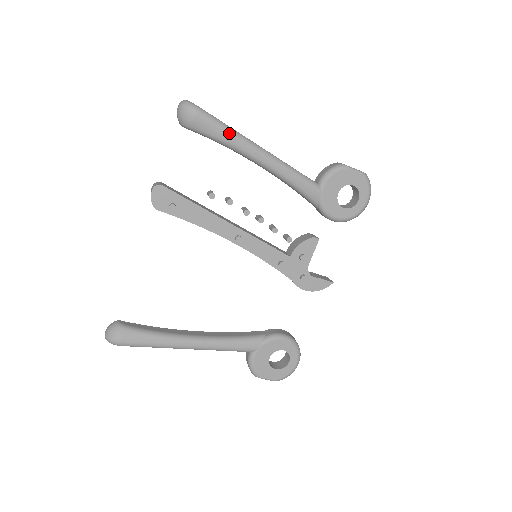
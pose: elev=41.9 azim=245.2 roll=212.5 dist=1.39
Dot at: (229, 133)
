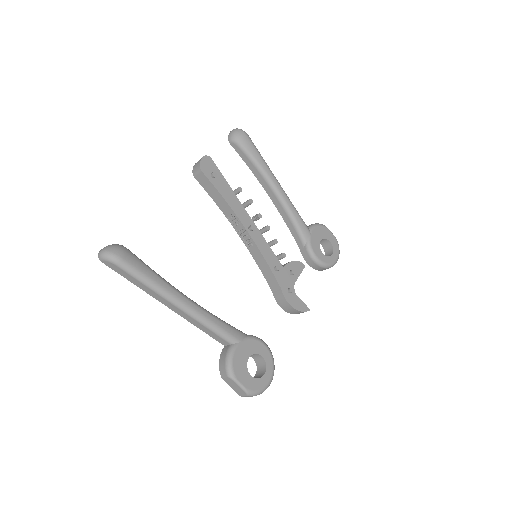
Dot at: (262, 159)
